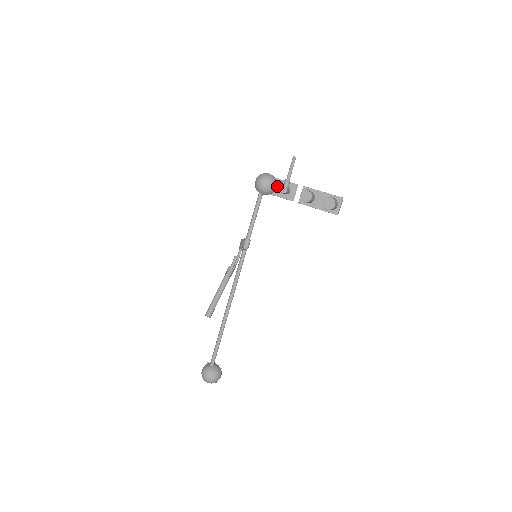
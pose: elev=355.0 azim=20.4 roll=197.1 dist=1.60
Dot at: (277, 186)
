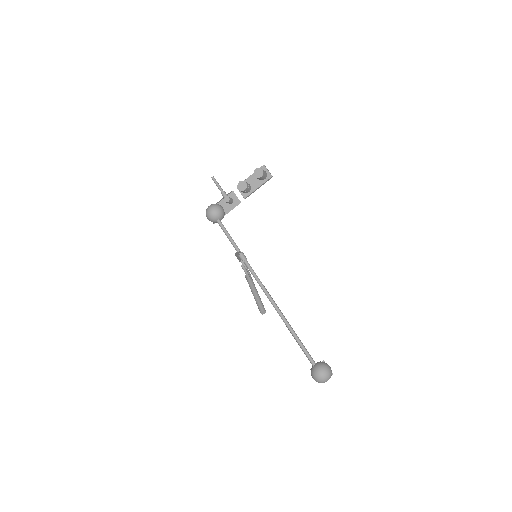
Dot at: (223, 207)
